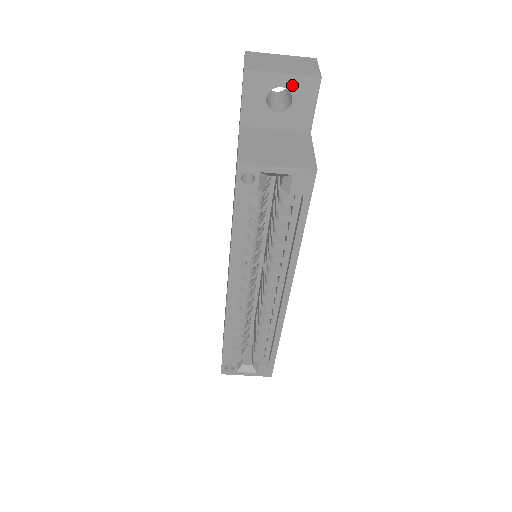
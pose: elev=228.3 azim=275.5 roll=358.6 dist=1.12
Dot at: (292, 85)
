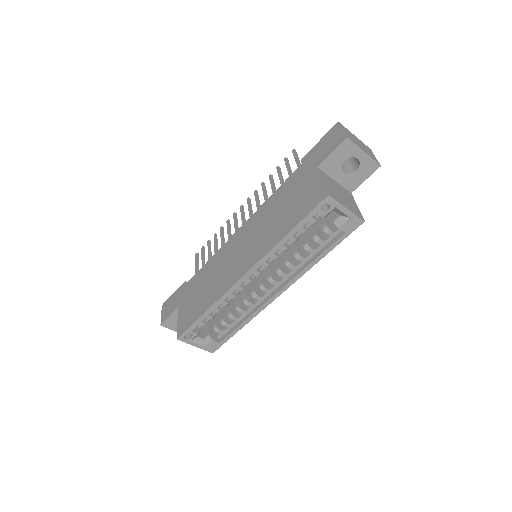
Dot at: (364, 161)
